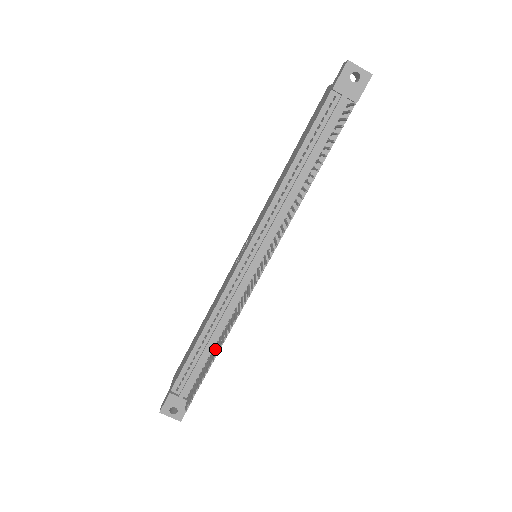
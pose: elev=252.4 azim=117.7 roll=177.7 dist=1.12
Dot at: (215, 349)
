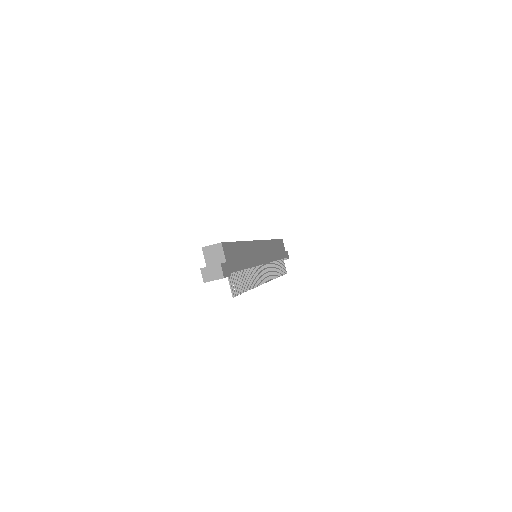
Dot at: (277, 263)
